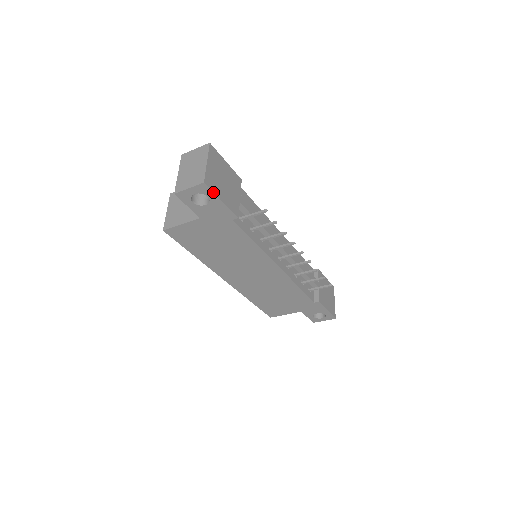
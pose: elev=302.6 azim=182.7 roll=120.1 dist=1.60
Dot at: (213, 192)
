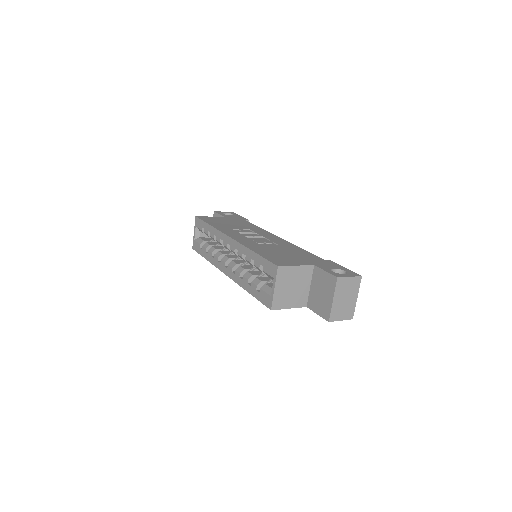
Dot at: occluded
